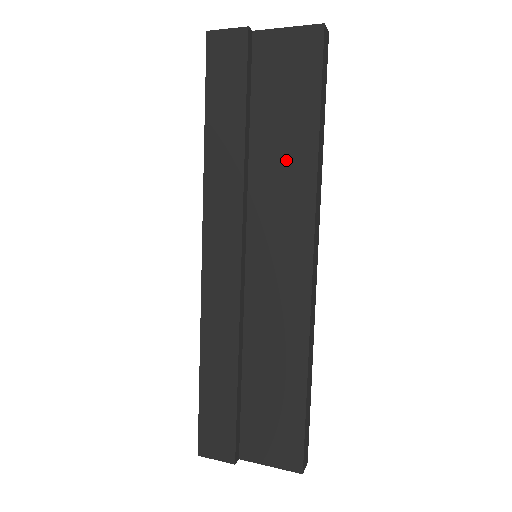
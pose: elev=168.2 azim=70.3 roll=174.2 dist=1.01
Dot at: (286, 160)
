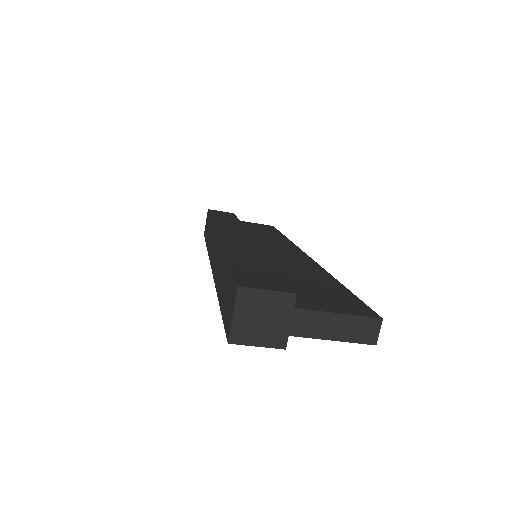
Dot at: (268, 236)
